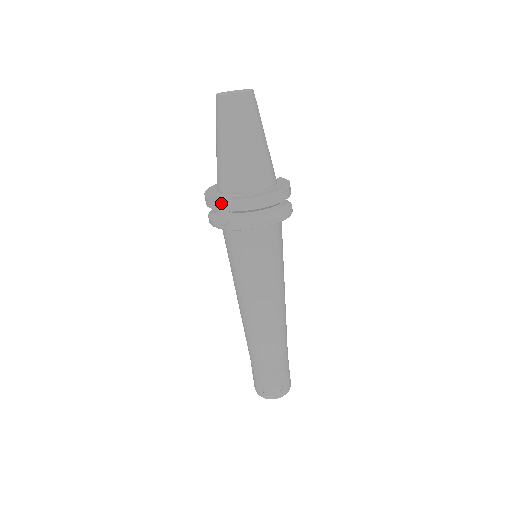
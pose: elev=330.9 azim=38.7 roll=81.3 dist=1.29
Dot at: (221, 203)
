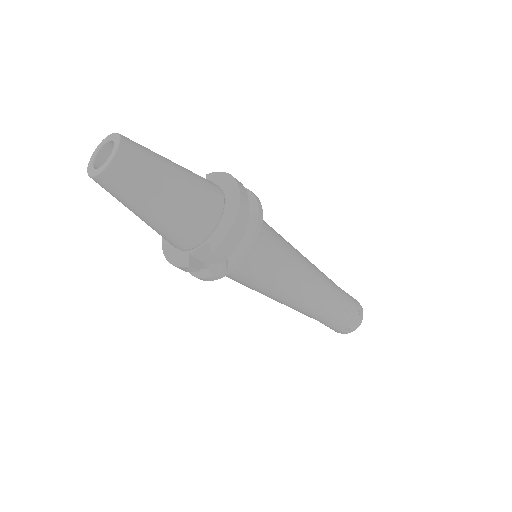
Dot at: (198, 257)
